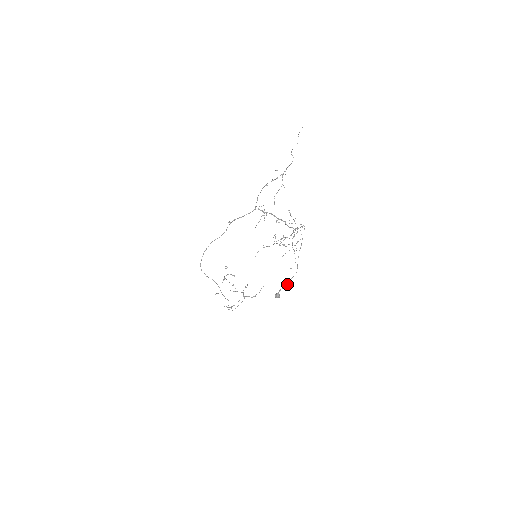
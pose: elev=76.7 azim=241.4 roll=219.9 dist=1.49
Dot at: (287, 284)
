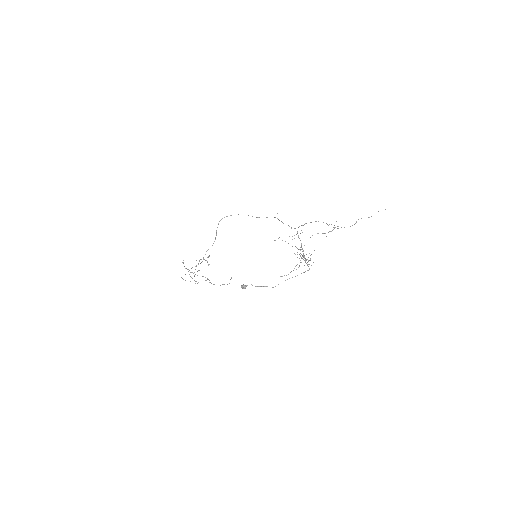
Dot at: (260, 286)
